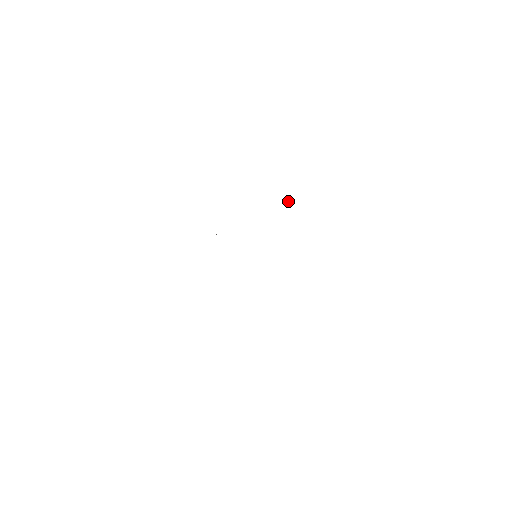
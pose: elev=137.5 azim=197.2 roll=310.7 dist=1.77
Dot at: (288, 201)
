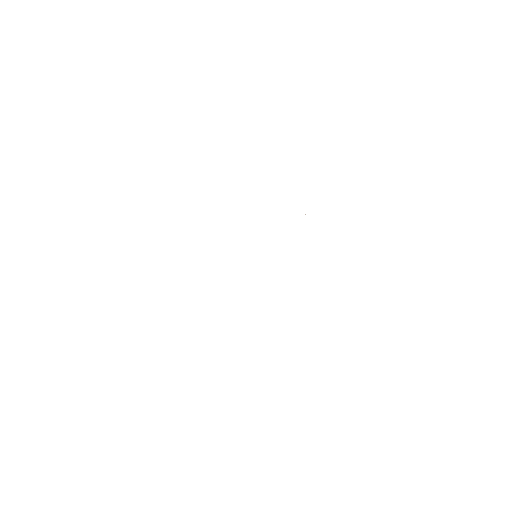
Dot at: occluded
